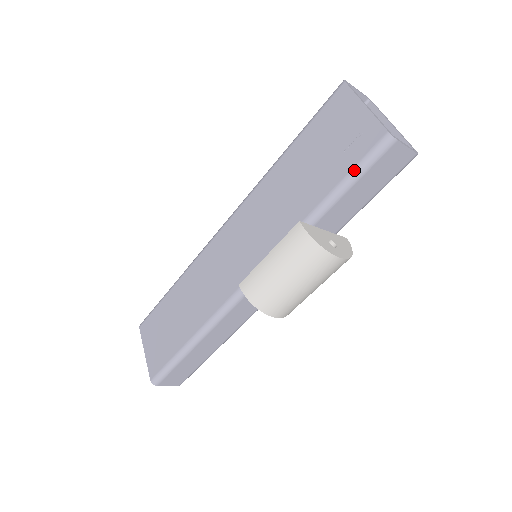
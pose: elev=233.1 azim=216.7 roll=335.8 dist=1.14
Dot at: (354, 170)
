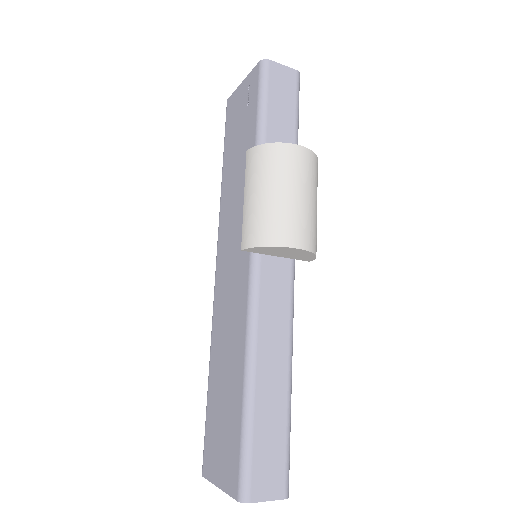
Dot at: (259, 97)
